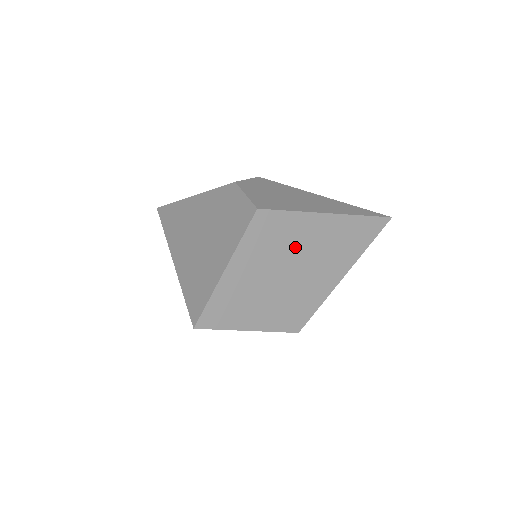
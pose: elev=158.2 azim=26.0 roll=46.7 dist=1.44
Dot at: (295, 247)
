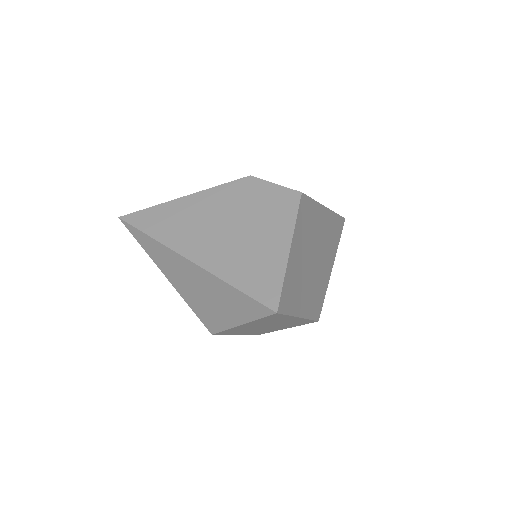
Dot at: (316, 235)
